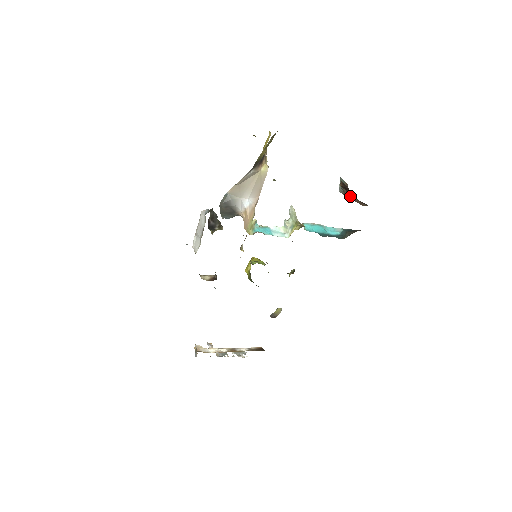
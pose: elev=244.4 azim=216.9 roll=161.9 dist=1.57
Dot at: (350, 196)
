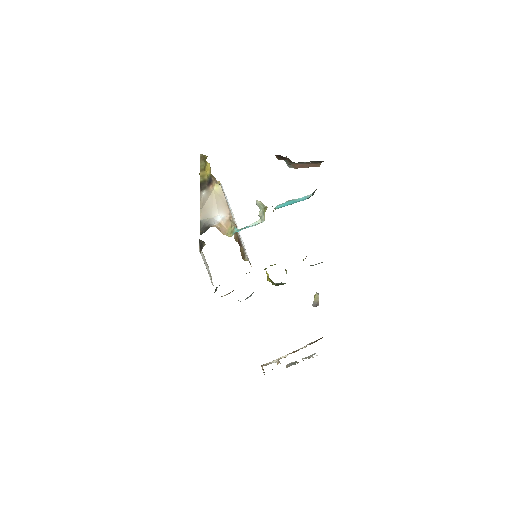
Dot at: (290, 161)
